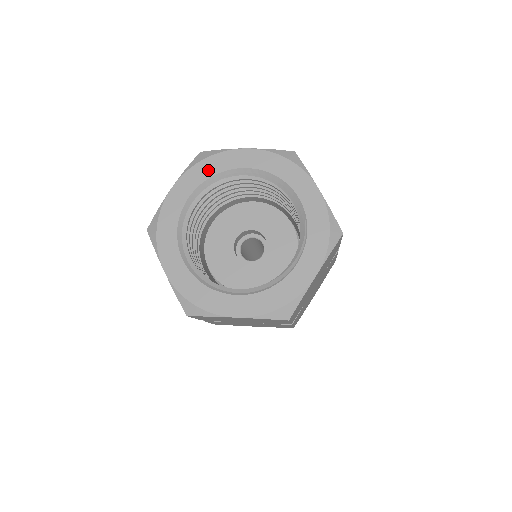
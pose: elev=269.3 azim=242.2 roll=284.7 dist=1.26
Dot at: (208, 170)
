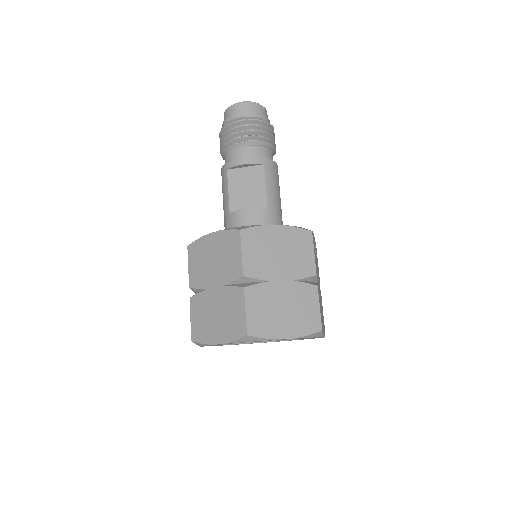
Dot at: occluded
